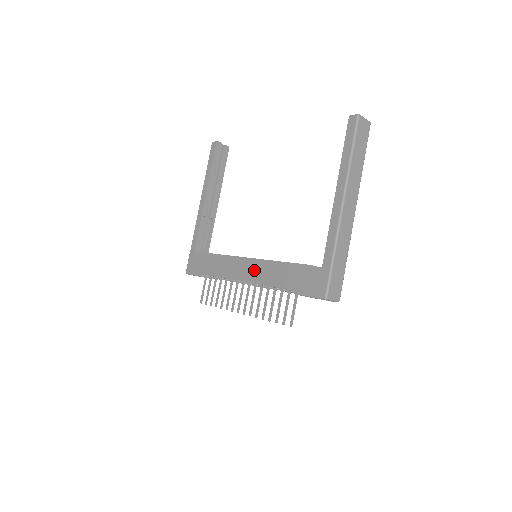
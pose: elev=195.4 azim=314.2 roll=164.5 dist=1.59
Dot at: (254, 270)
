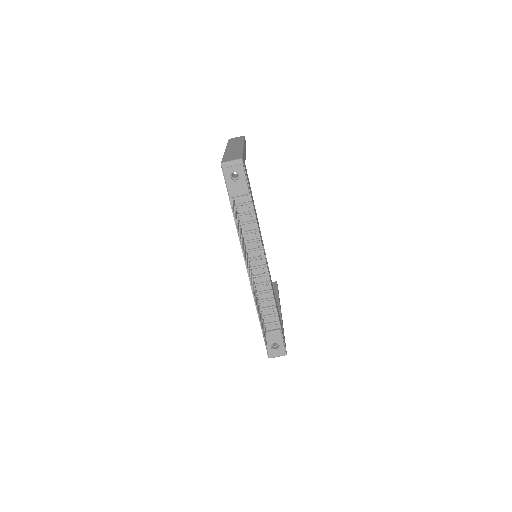
Dot at: occluded
